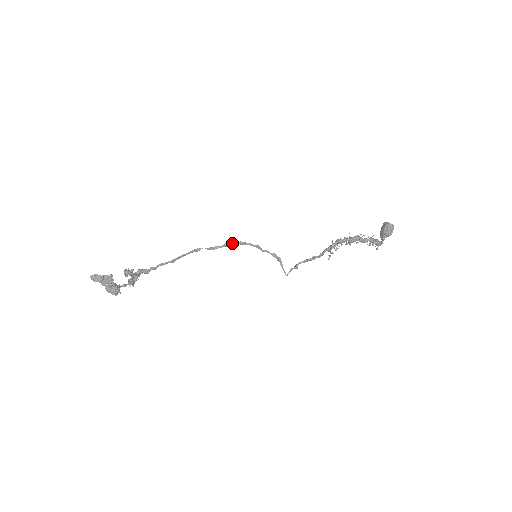
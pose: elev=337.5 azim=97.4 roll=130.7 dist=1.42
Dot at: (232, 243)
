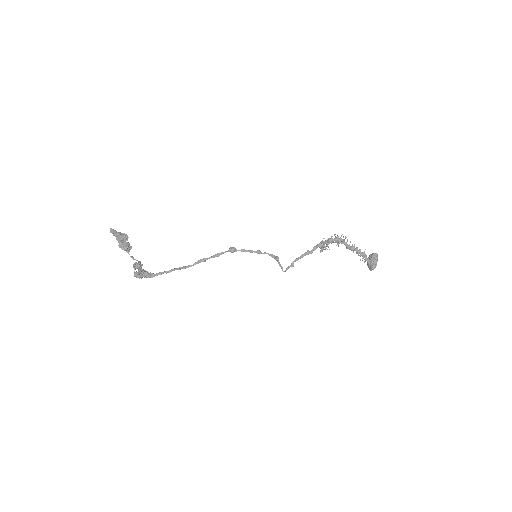
Dot at: (235, 250)
